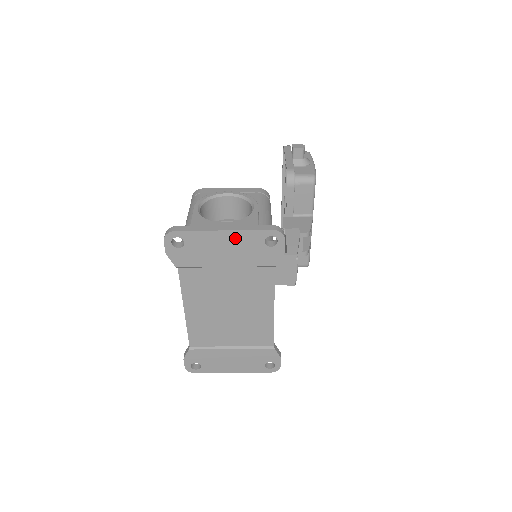
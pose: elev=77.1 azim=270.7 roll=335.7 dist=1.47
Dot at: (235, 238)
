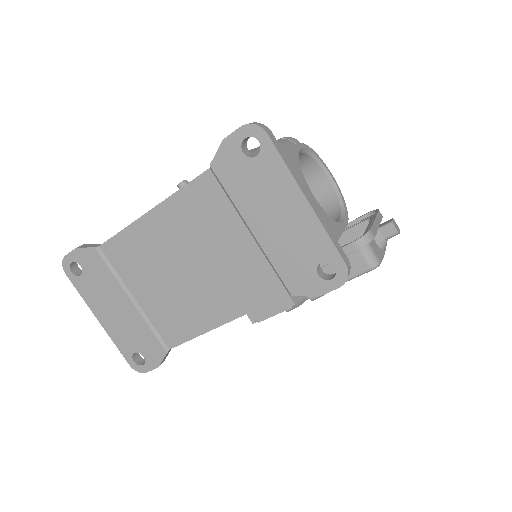
Dot at: (304, 221)
